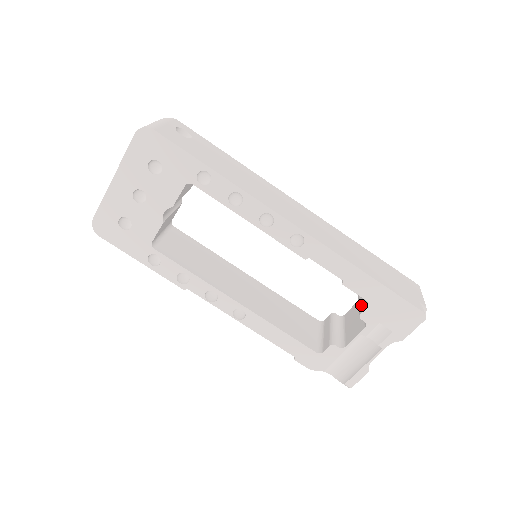
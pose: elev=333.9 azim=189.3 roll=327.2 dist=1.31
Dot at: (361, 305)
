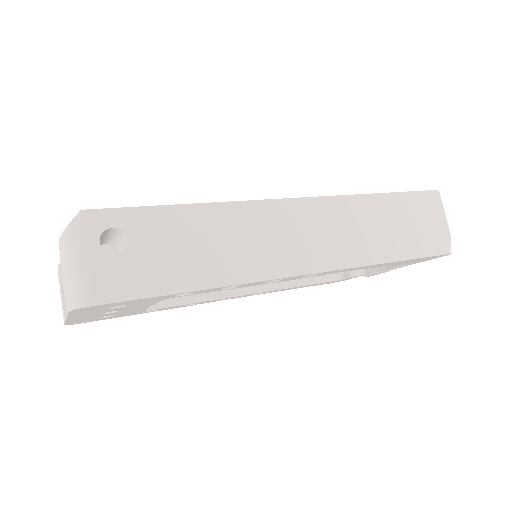
Dot at: occluded
